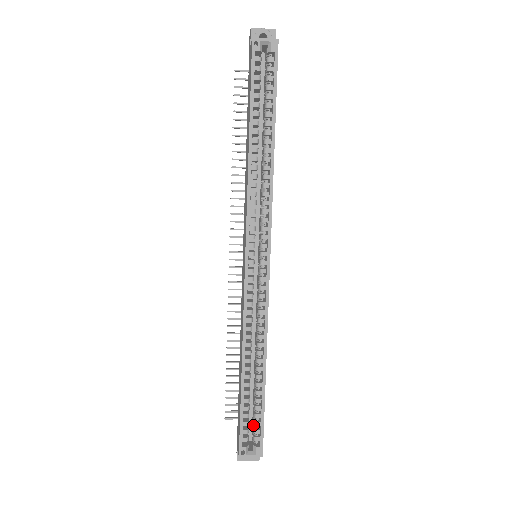
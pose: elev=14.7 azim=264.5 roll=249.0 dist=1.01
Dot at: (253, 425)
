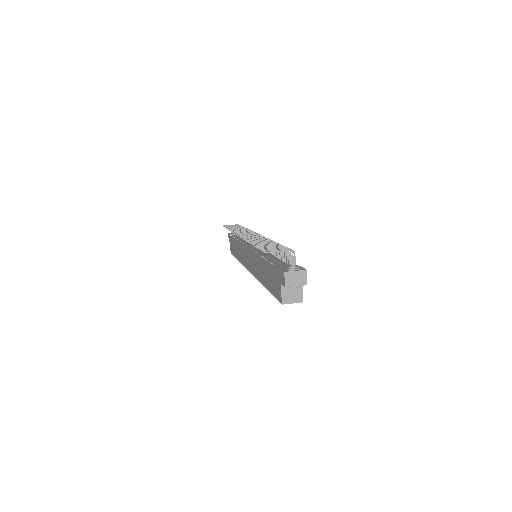
Dot at: occluded
